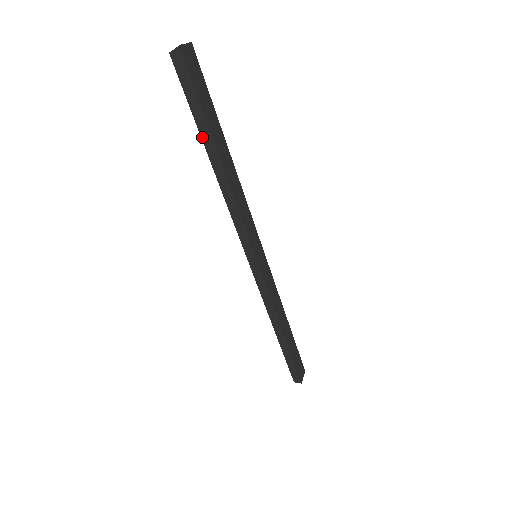
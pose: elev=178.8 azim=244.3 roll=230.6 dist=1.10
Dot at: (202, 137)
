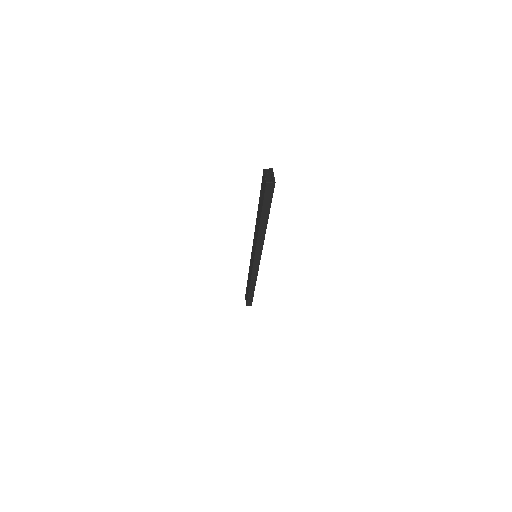
Dot at: (262, 215)
